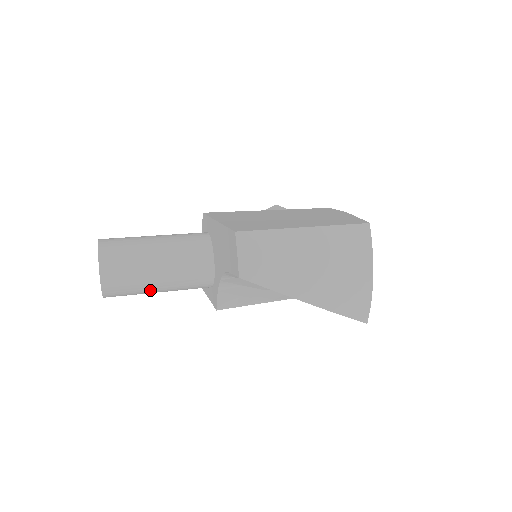
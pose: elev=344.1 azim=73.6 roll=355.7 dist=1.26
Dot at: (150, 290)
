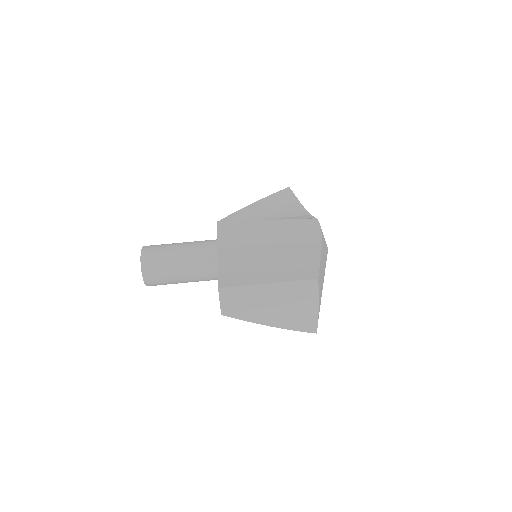
Dot at: occluded
